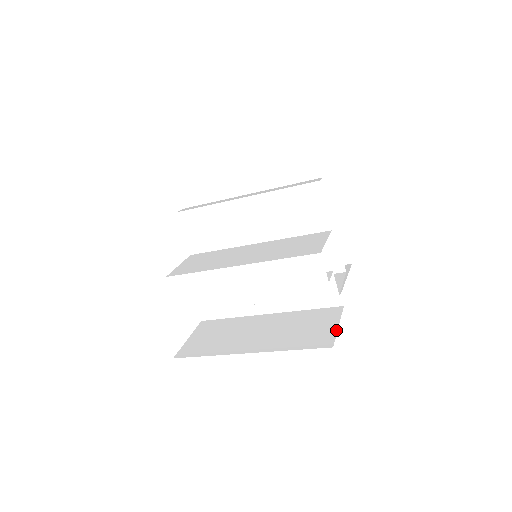
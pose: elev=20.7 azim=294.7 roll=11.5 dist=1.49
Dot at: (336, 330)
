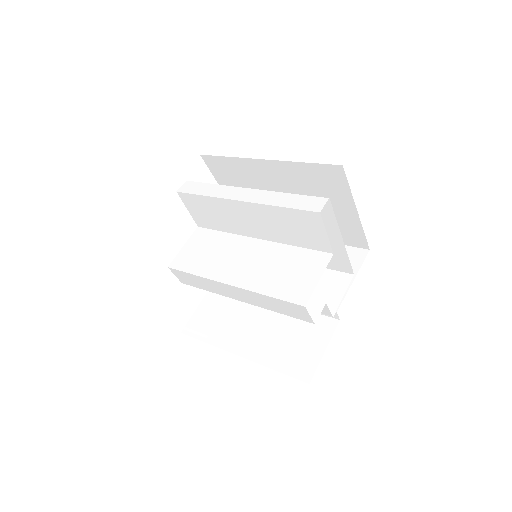
Dot at: (320, 358)
